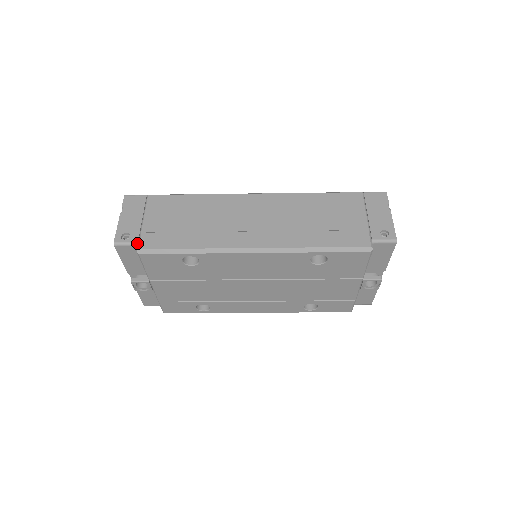
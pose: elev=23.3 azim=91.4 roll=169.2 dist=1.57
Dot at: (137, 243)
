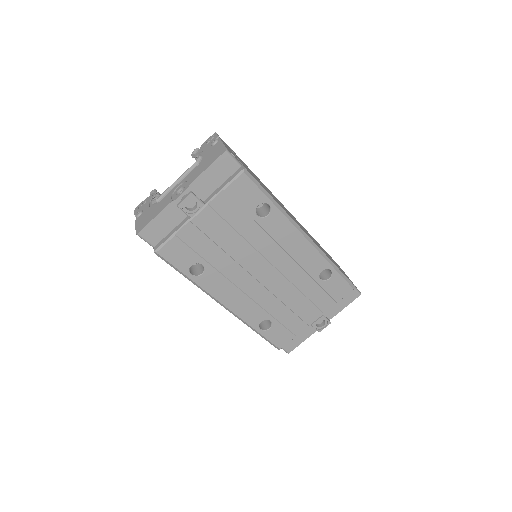
Dot at: (241, 165)
